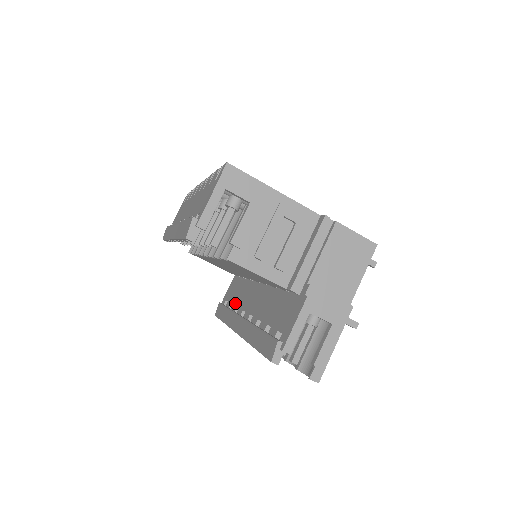
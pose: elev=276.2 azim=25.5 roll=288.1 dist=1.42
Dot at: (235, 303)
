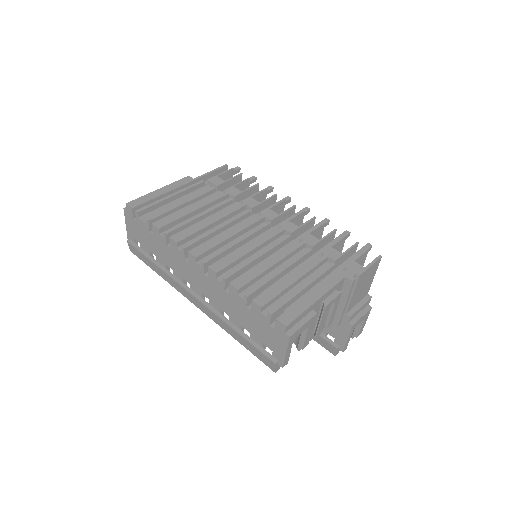
Dot at: occluded
